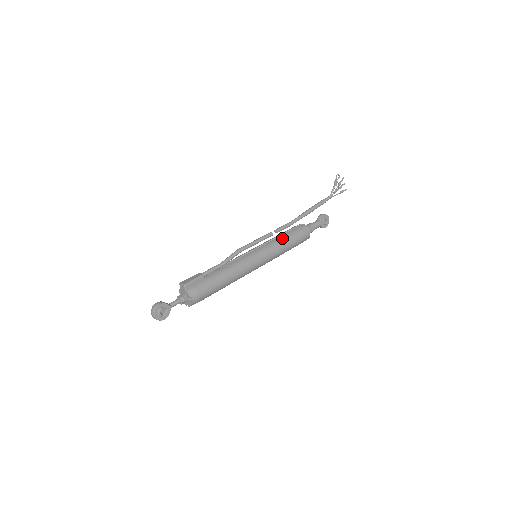
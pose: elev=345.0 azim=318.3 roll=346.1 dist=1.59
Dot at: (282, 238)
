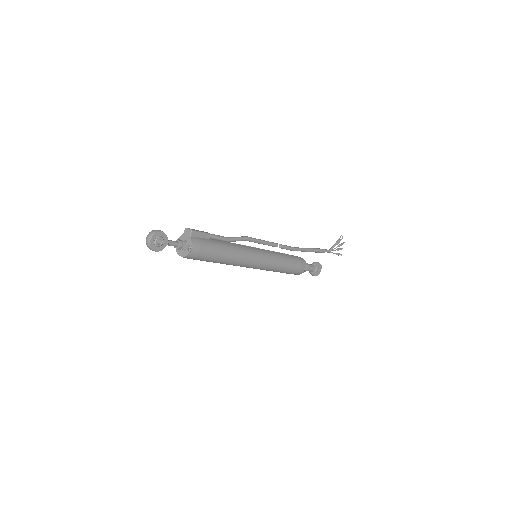
Dot at: (284, 255)
